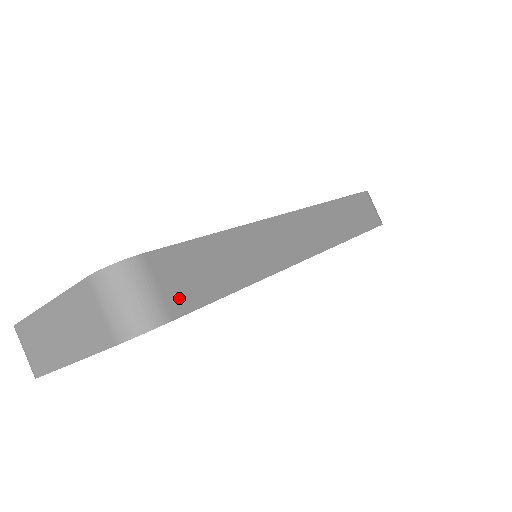
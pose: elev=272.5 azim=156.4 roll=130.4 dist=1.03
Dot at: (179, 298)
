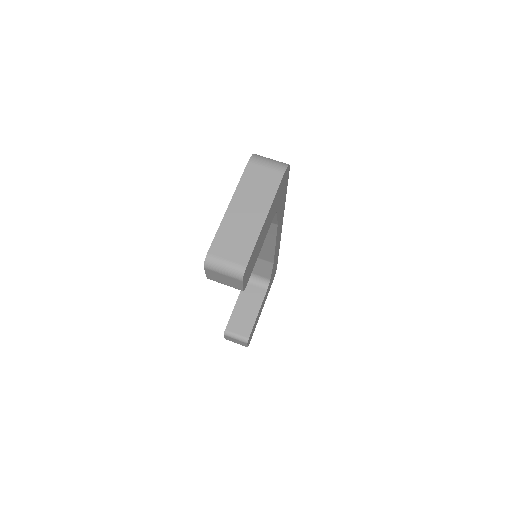
Dot at: occluded
